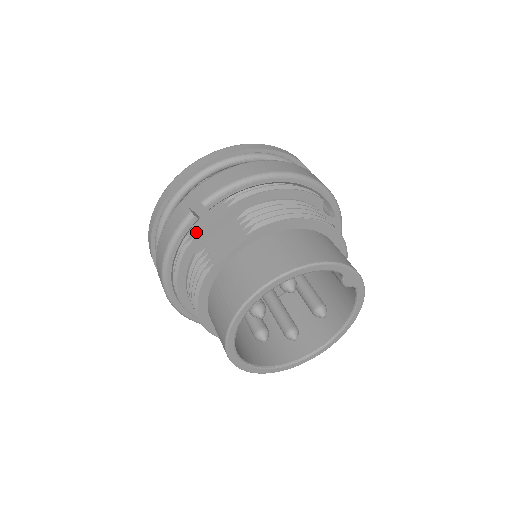
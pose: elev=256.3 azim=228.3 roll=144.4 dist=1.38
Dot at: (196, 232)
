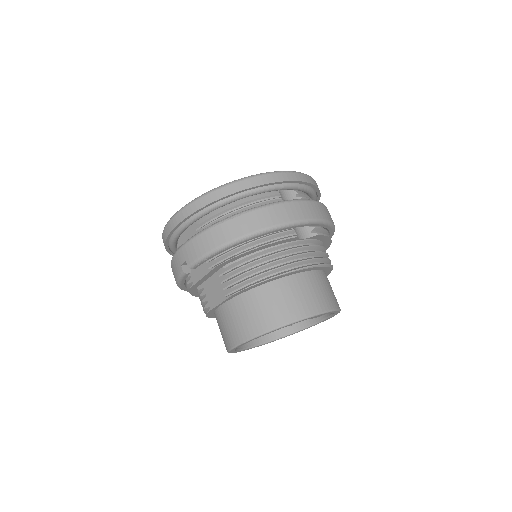
Dot at: (193, 278)
